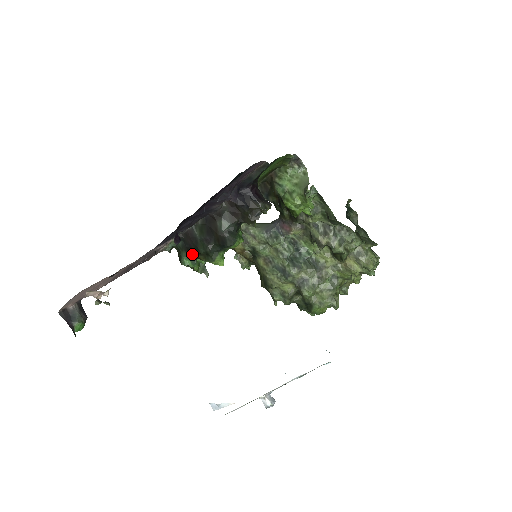
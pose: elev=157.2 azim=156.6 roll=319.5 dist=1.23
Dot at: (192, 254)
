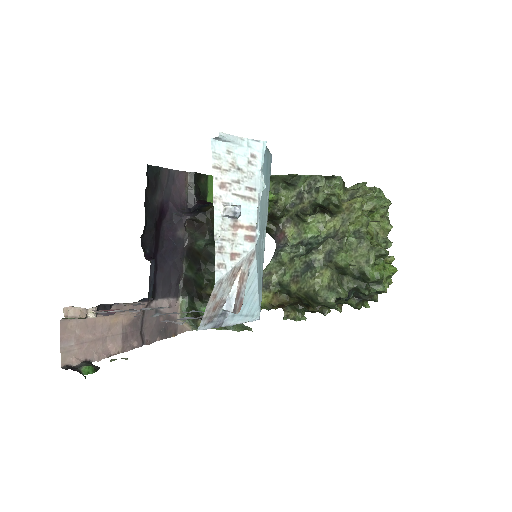
Dot at: (201, 297)
